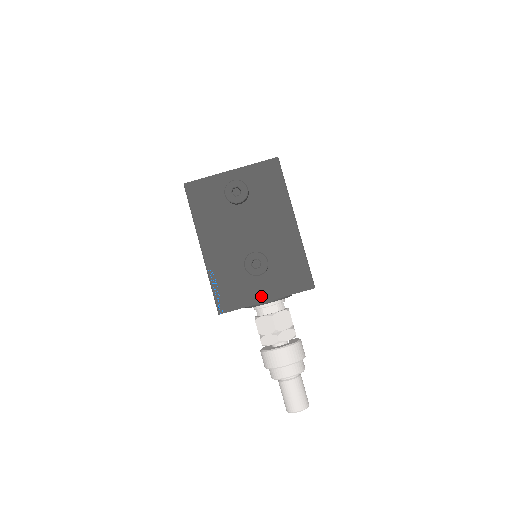
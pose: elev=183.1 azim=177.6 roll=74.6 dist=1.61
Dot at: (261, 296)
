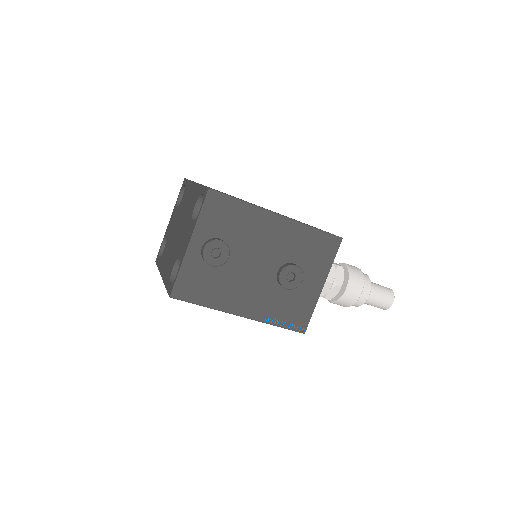
Dot at: (316, 289)
